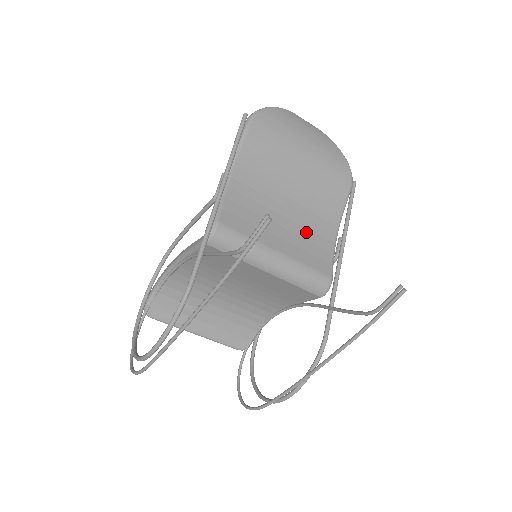
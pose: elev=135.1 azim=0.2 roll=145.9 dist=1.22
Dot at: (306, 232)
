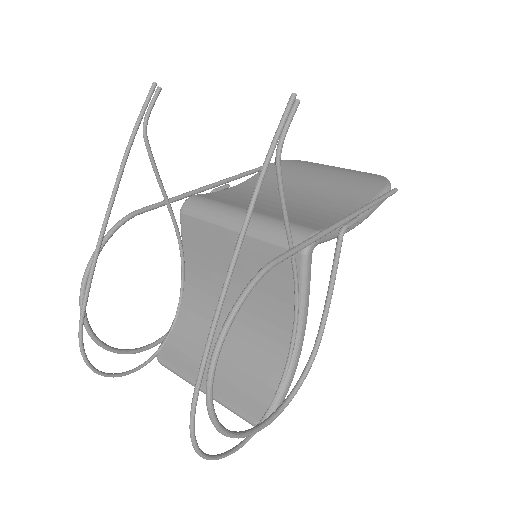
Dot at: (303, 212)
